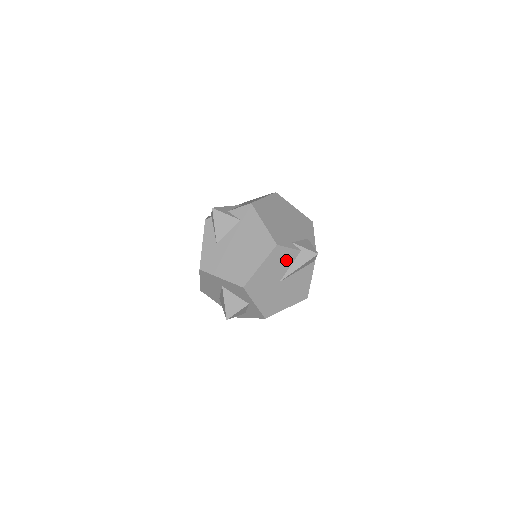
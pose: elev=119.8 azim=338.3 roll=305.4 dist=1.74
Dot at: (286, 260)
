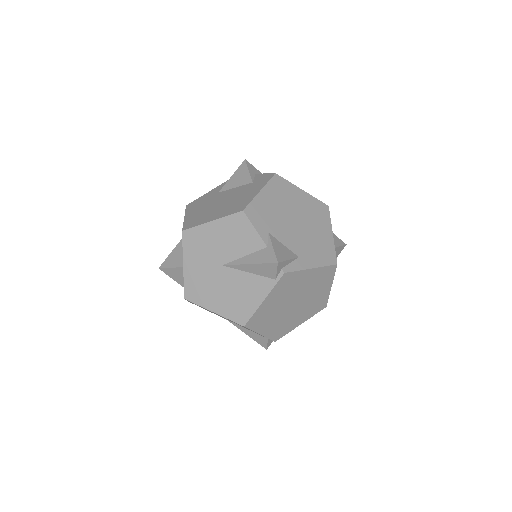
Dot at: (244, 243)
